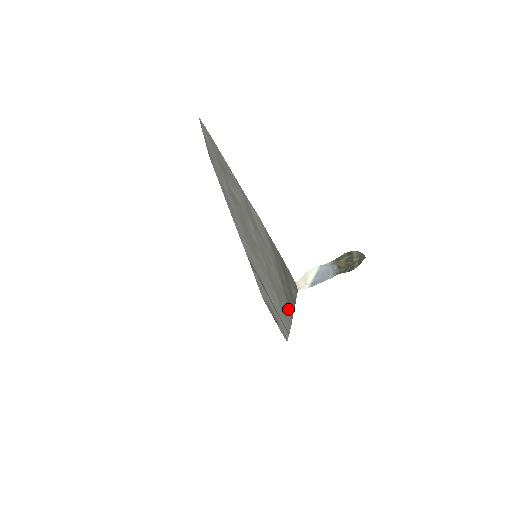
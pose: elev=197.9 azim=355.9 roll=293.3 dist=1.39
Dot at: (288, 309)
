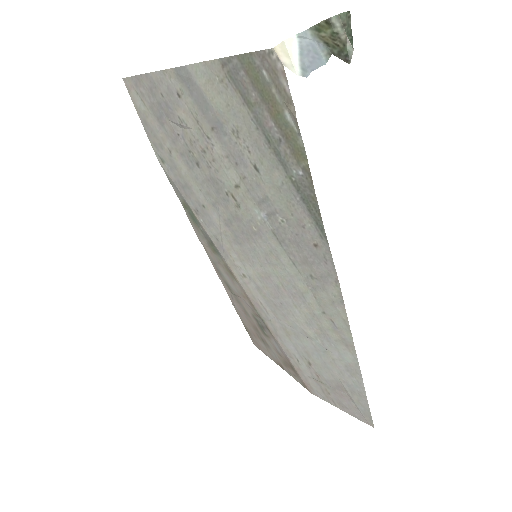
Dot at: (318, 243)
